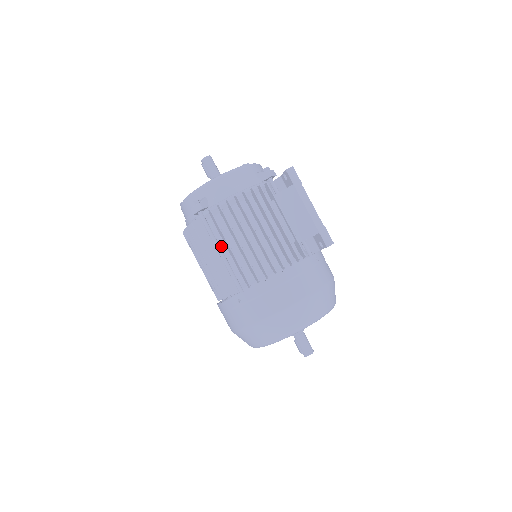
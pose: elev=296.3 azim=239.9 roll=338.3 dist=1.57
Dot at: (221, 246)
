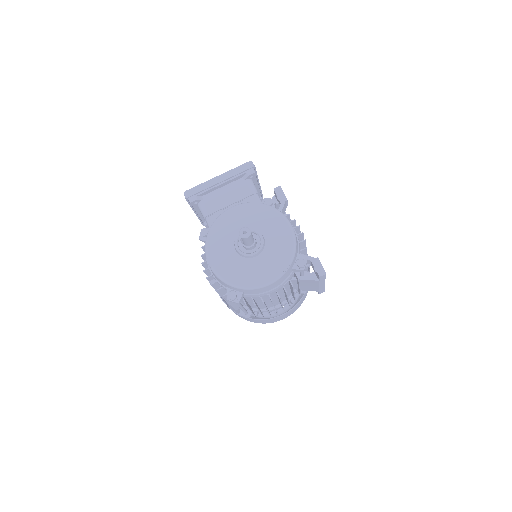
Dot at: occluded
